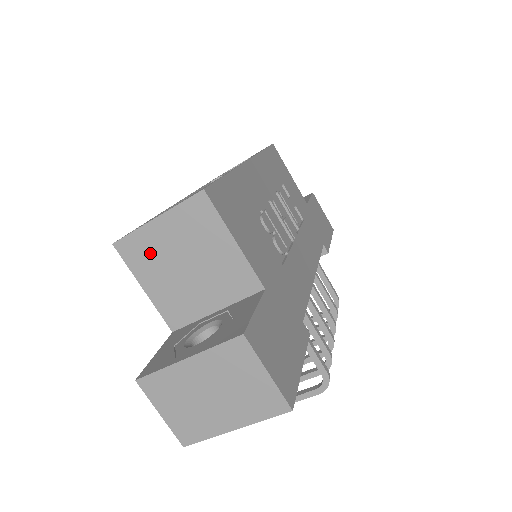
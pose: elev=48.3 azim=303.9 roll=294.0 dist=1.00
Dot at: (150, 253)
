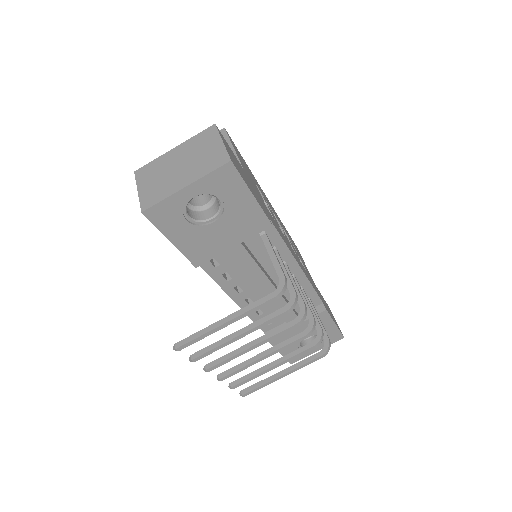
Dot at: occluded
